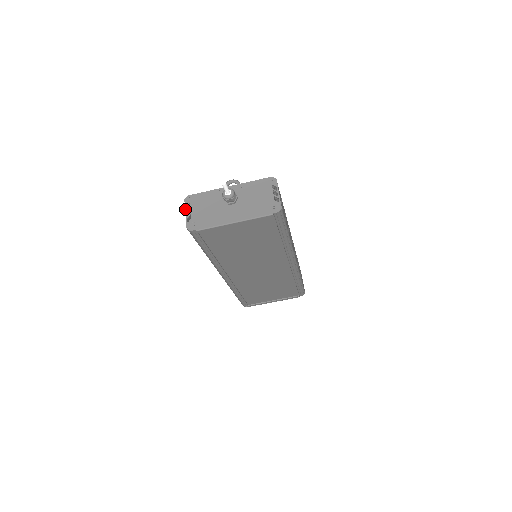
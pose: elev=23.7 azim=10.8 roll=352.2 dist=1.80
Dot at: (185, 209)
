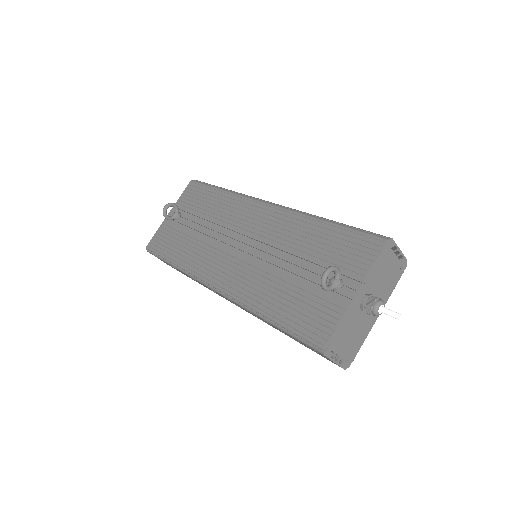
Dot at: (332, 361)
